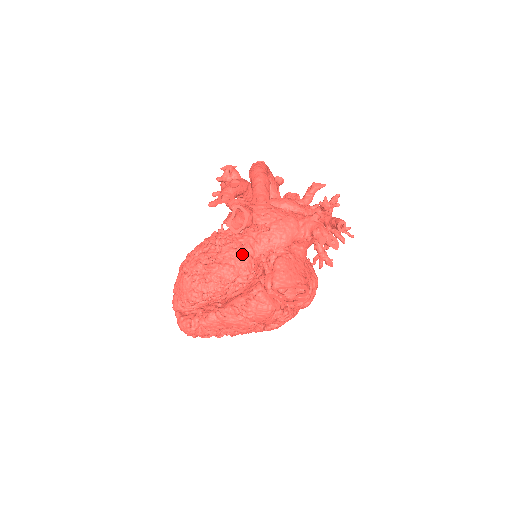
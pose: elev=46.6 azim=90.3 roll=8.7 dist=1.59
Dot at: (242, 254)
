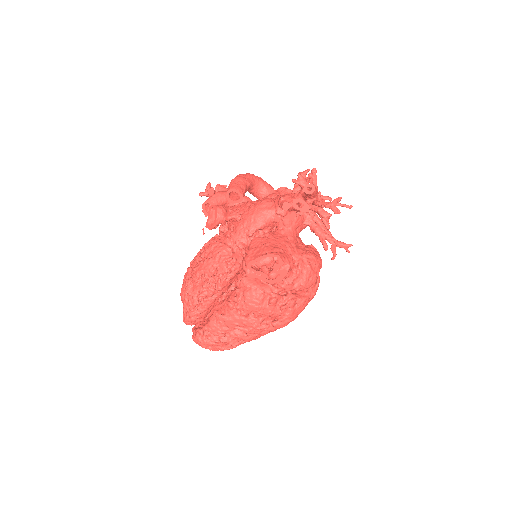
Dot at: (219, 246)
